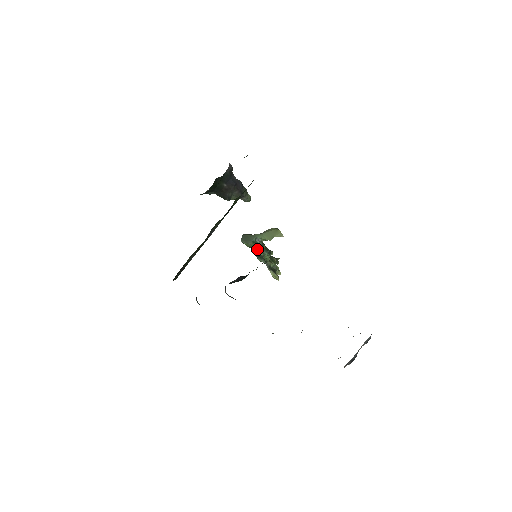
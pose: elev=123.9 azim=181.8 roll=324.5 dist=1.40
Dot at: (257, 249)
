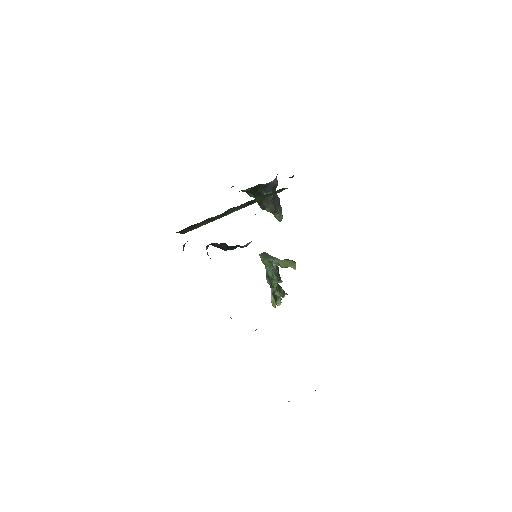
Dot at: (270, 270)
